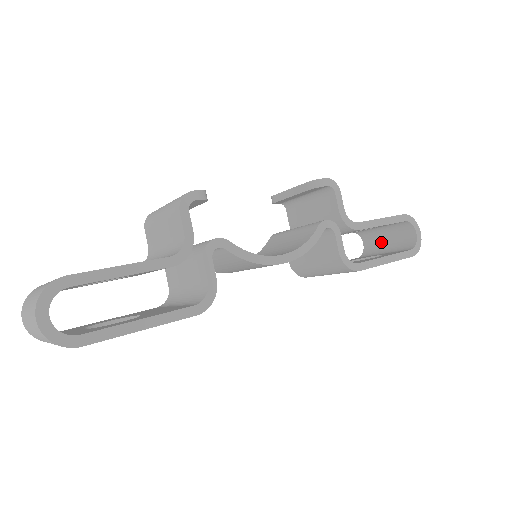
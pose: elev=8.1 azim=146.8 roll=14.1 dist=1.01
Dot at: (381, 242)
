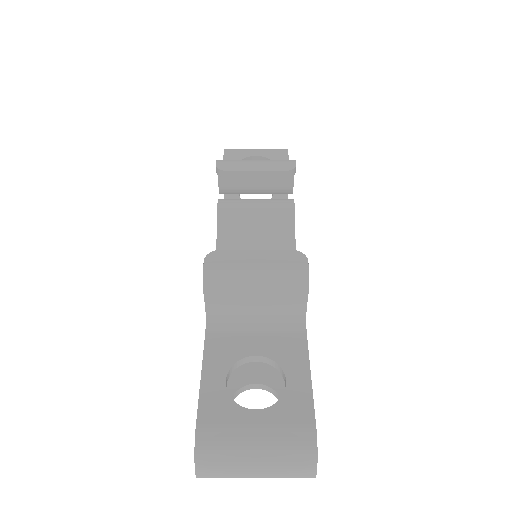
Dot at: occluded
